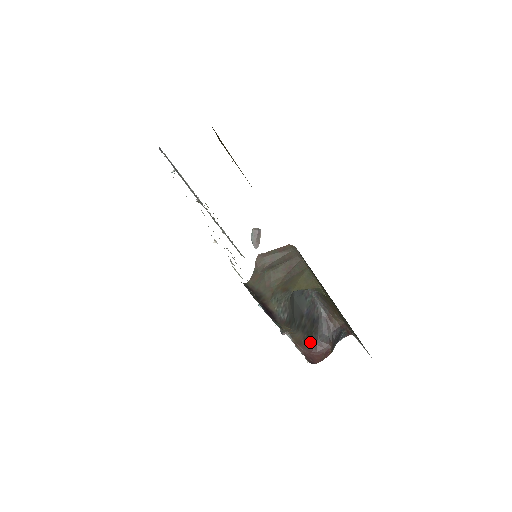
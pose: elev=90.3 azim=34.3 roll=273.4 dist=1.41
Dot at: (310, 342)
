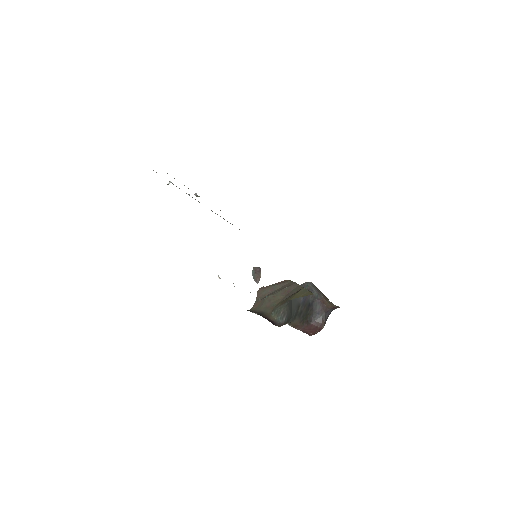
Dot at: (305, 323)
